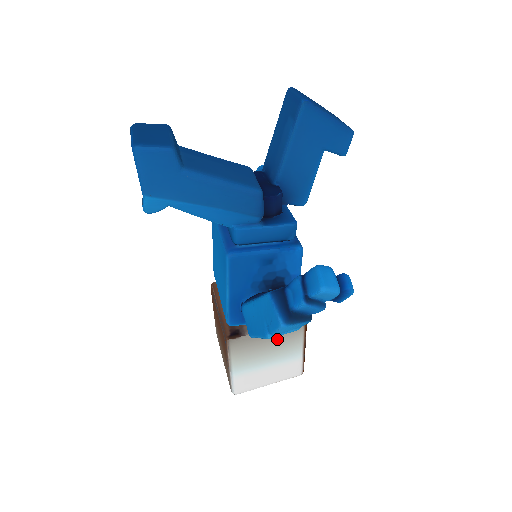
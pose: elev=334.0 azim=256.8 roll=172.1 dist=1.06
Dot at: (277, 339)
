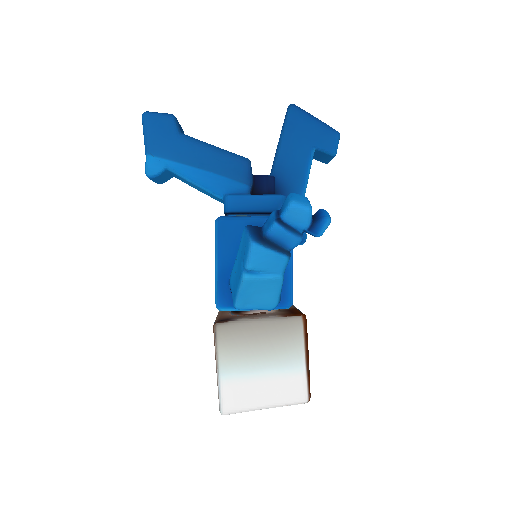
Dot at: (271, 333)
